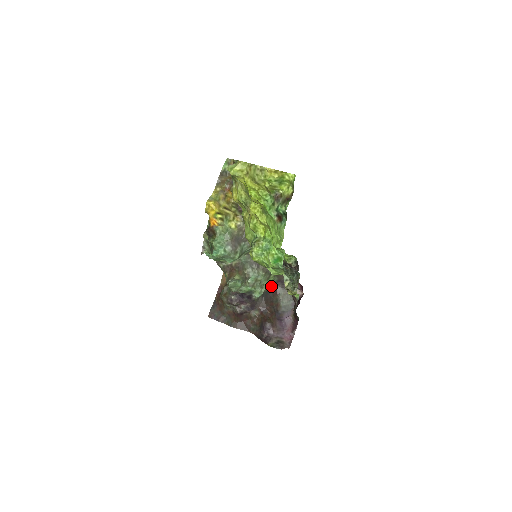
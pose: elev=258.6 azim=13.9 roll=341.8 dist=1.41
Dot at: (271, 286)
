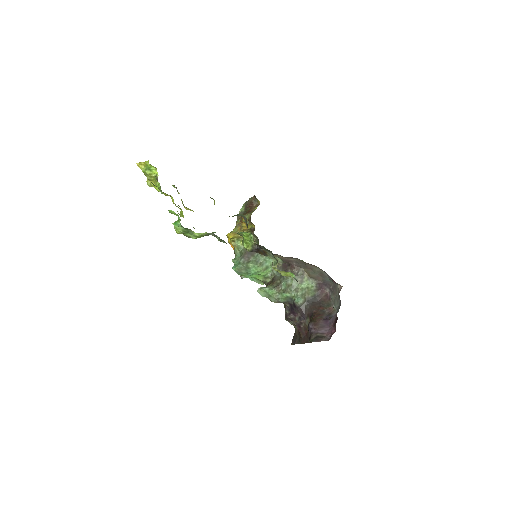
Dot at: (318, 292)
